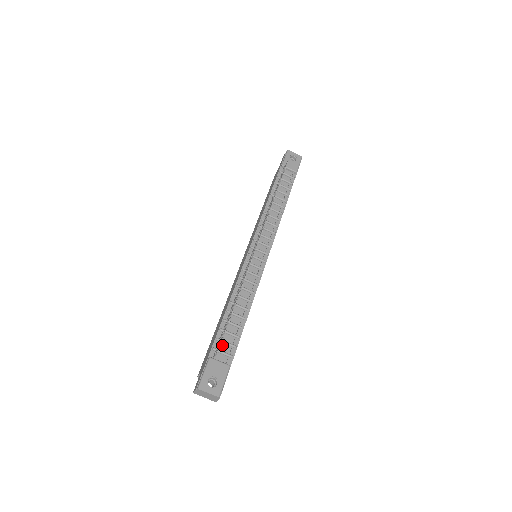
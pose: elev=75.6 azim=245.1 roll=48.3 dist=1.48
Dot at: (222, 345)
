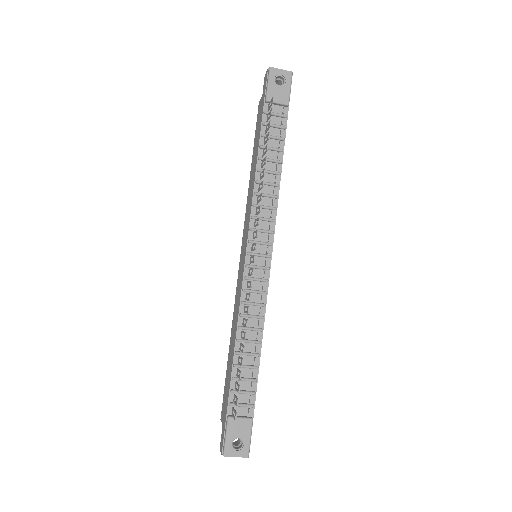
Dot at: (239, 396)
